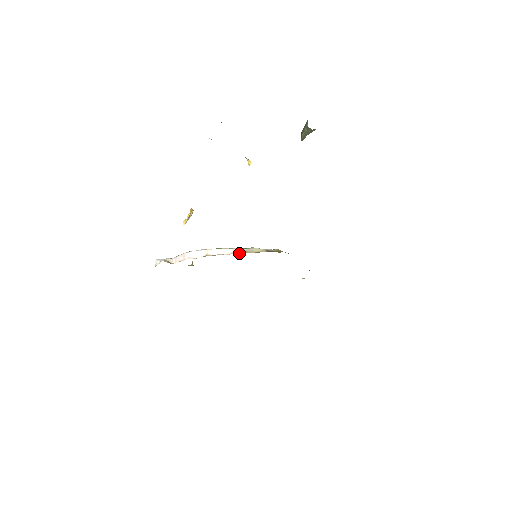
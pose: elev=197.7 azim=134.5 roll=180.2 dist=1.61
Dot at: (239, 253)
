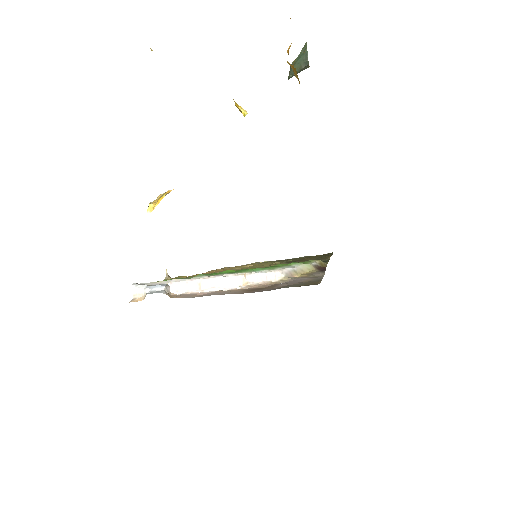
Dot at: (292, 278)
